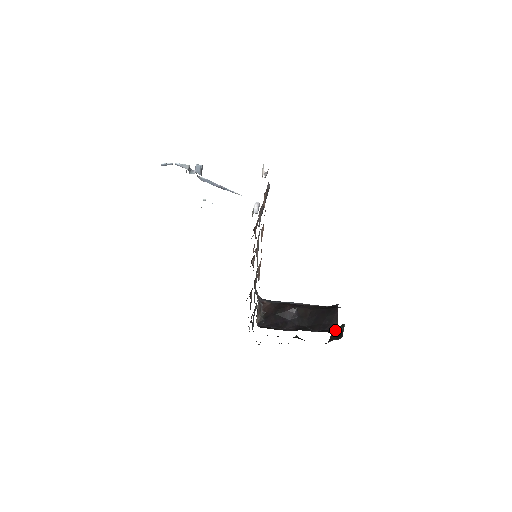
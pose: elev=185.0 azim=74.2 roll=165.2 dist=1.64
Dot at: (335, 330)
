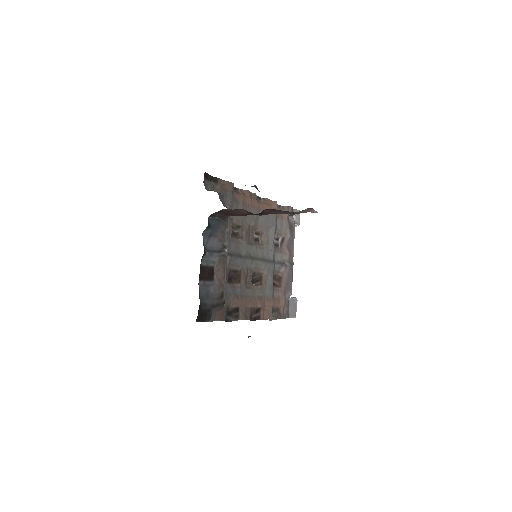
Dot at: occluded
